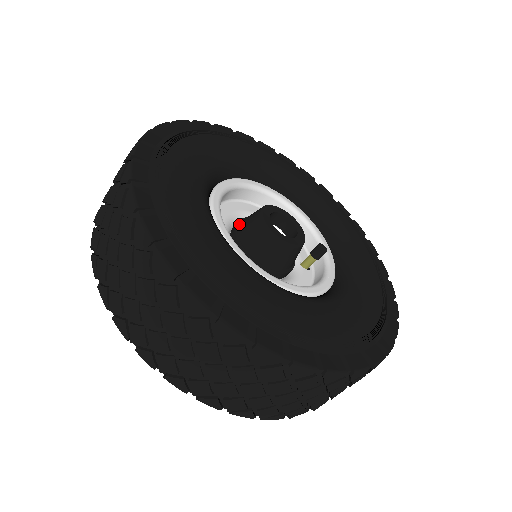
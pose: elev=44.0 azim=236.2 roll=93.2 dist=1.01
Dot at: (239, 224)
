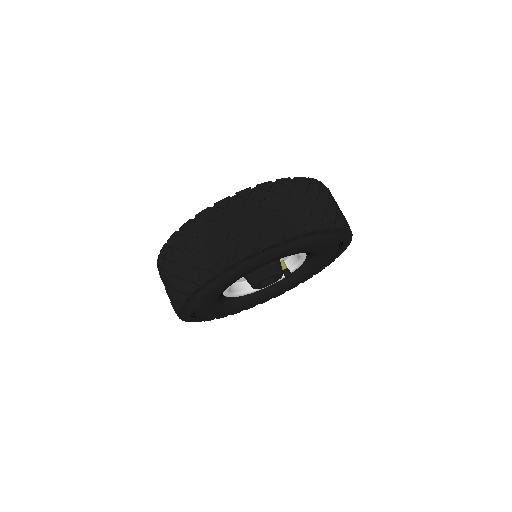
Dot at: occluded
